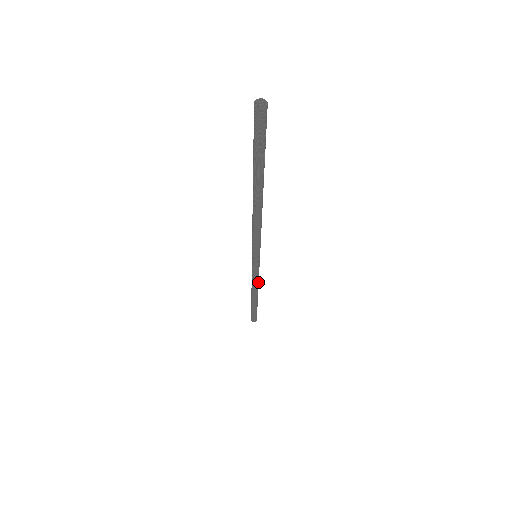
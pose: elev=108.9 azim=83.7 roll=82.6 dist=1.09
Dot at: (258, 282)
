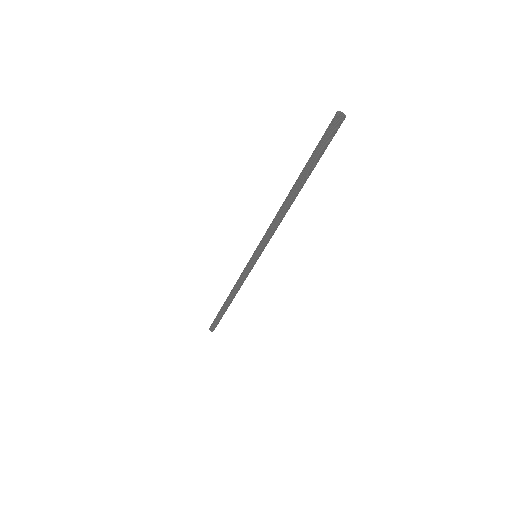
Dot at: occluded
